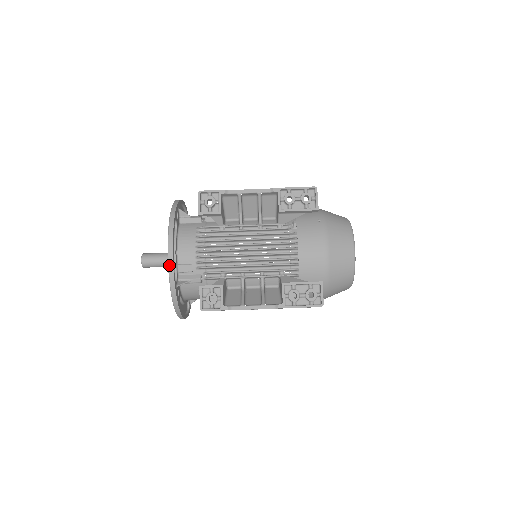
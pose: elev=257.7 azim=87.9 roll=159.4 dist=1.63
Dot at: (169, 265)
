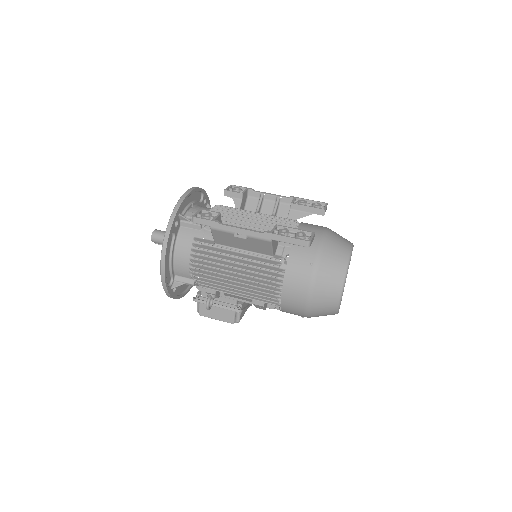
Dot at: (184, 194)
